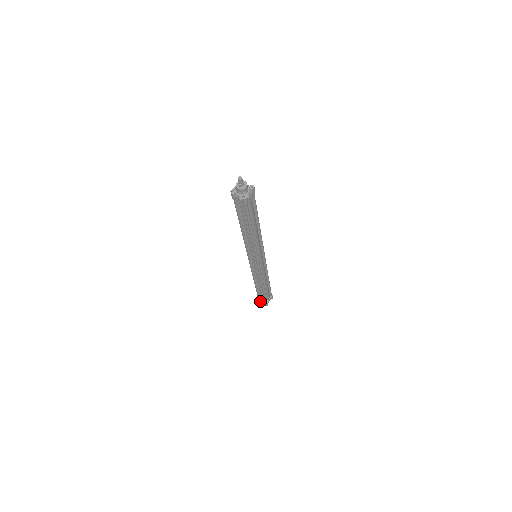
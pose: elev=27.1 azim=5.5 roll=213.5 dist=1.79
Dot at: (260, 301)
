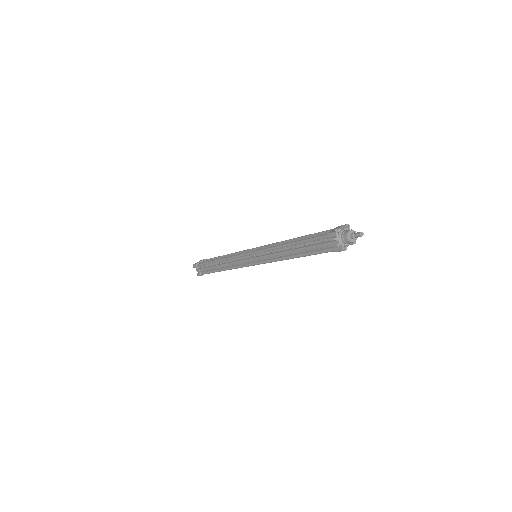
Dot at: (196, 268)
